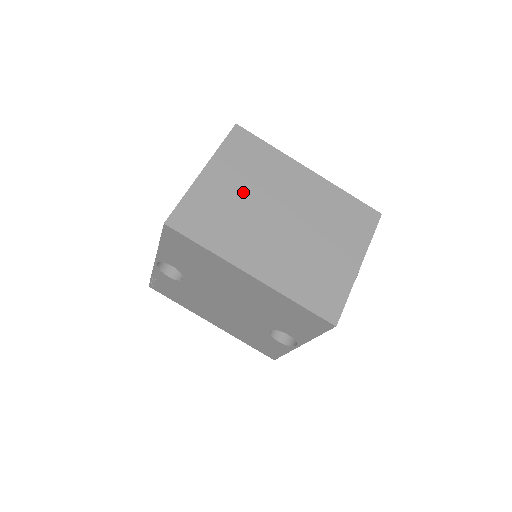
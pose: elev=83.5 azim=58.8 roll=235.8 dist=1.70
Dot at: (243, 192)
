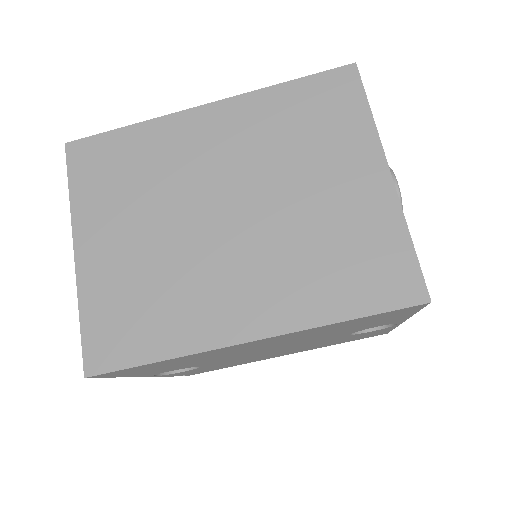
Dot at: (146, 230)
